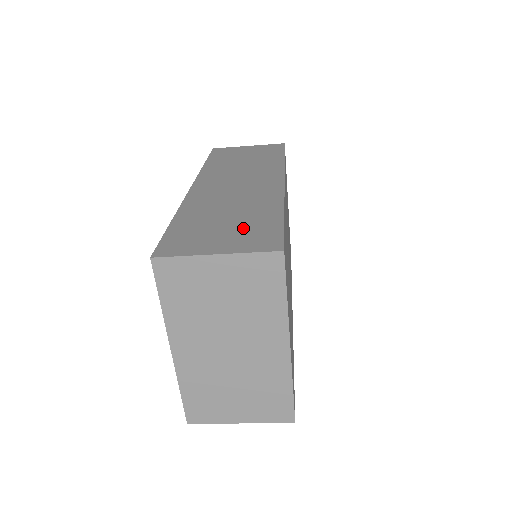
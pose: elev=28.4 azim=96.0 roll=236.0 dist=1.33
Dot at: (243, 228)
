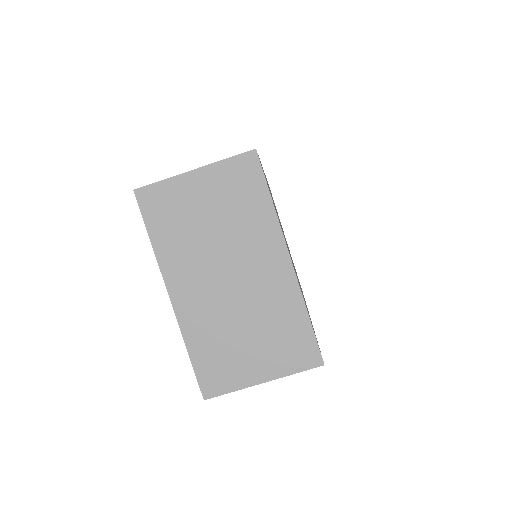
Dot at: occluded
